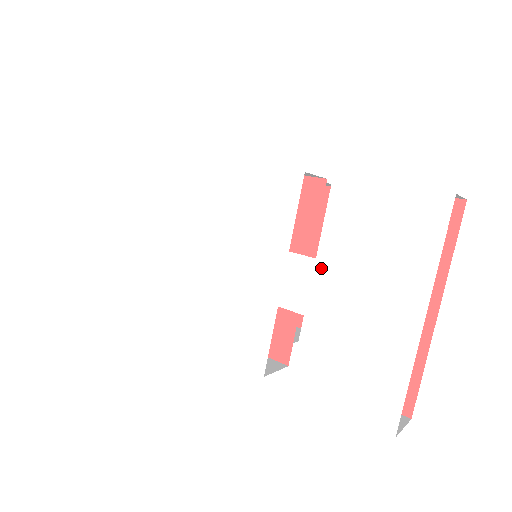
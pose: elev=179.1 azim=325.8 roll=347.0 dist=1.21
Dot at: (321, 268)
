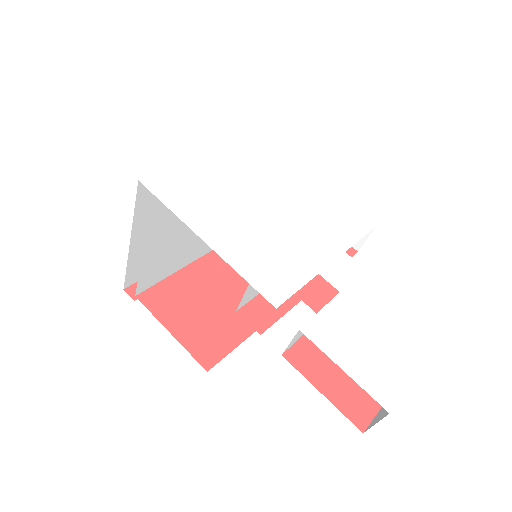
Dot at: (367, 276)
